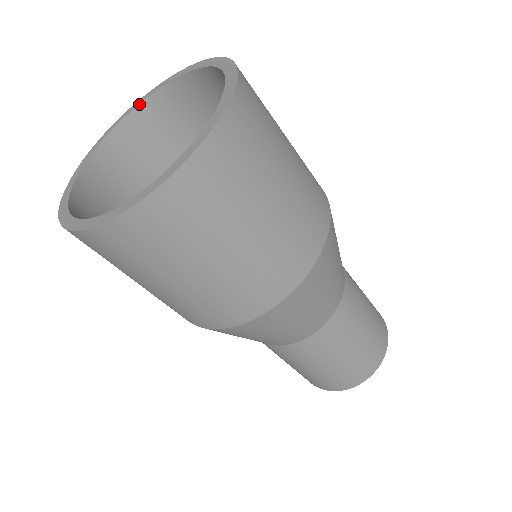
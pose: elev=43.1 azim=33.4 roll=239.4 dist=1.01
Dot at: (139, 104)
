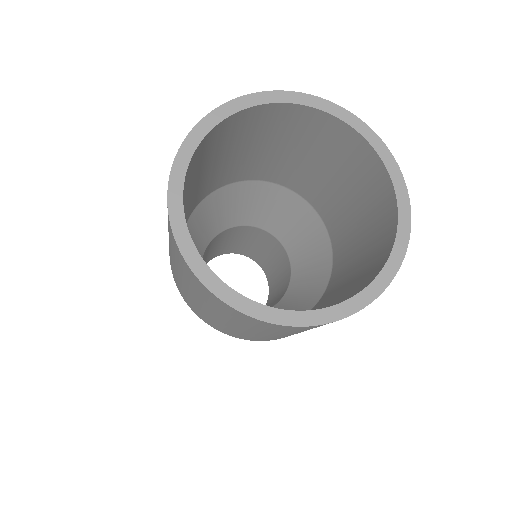
Dot at: (208, 133)
